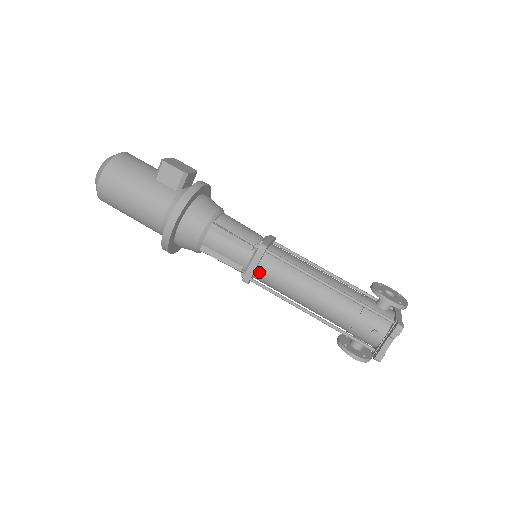
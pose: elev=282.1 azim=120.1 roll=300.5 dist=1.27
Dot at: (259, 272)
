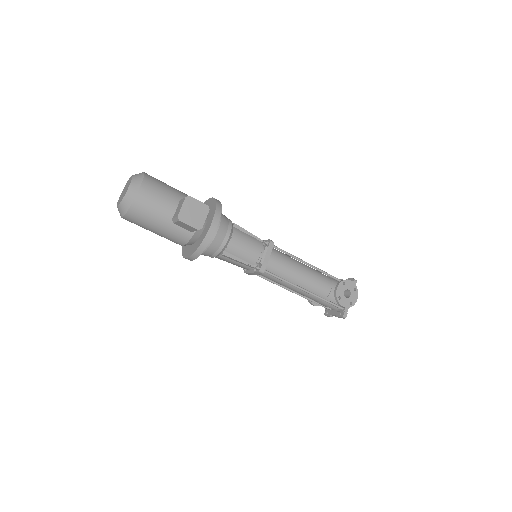
Dot at: occluded
